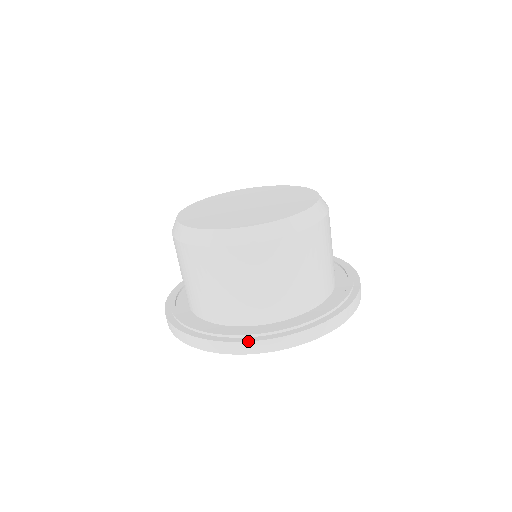
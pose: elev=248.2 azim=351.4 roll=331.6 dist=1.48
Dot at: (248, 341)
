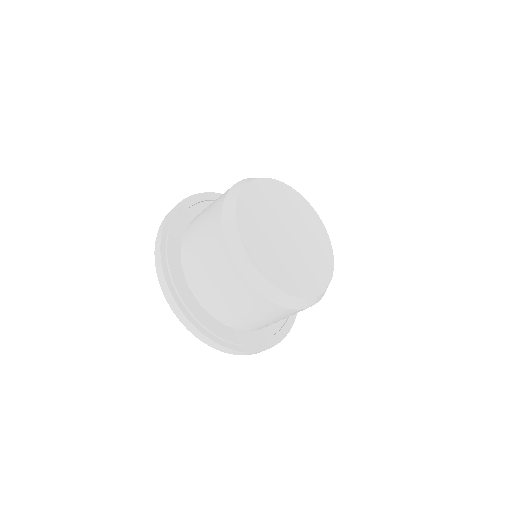
Dot at: (190, 321)
